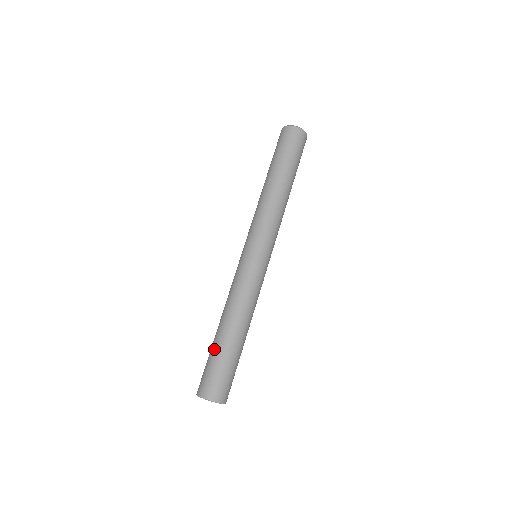
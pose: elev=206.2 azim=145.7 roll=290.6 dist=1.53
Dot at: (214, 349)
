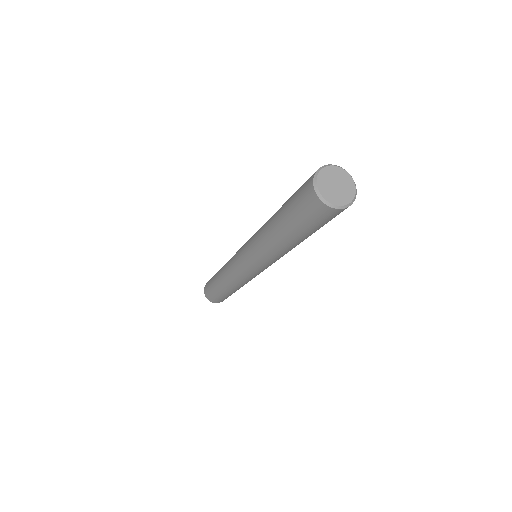
Dot at: (212, 281)
